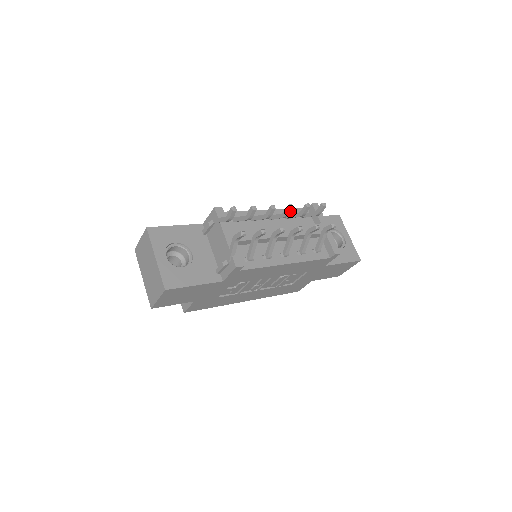
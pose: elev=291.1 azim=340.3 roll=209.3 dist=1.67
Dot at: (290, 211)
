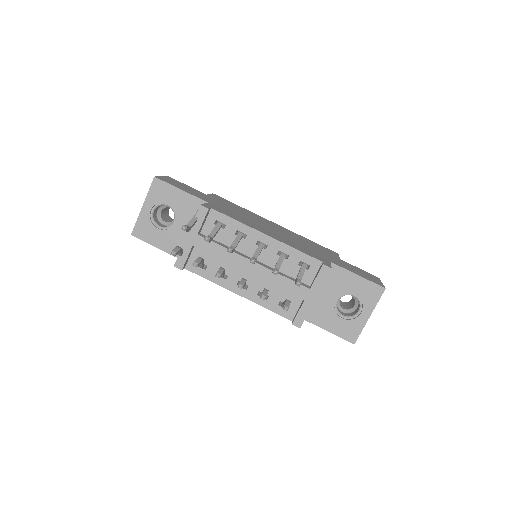
Dot at: (253, 263)
